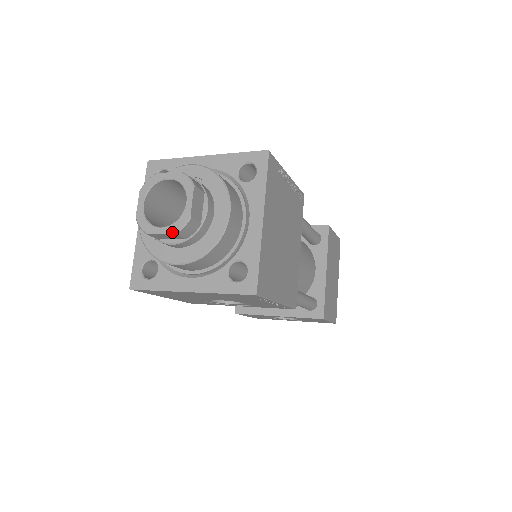
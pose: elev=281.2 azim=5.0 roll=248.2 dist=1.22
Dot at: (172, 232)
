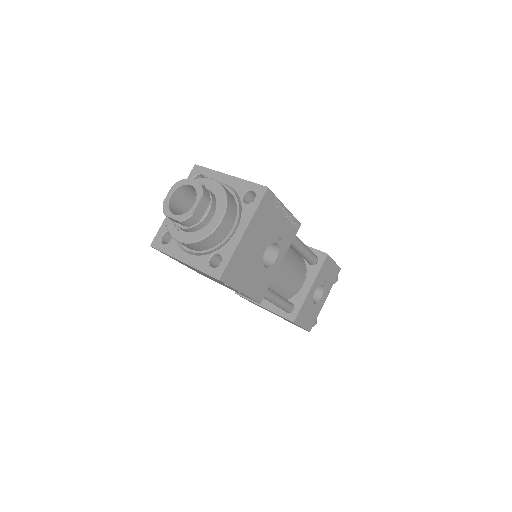
Dot at: (201, 197)
